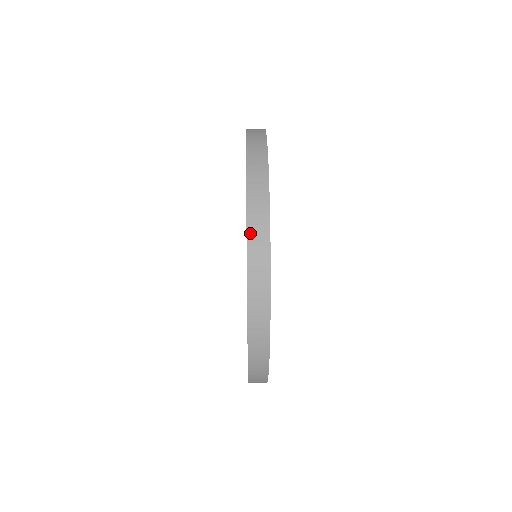
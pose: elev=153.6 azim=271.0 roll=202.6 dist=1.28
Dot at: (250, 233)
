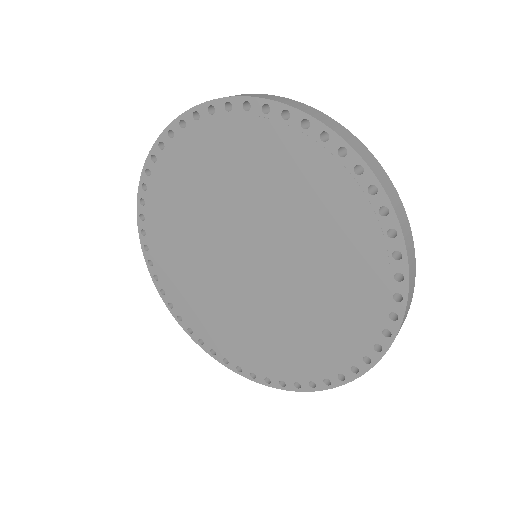
Dot at: (406, 241)
